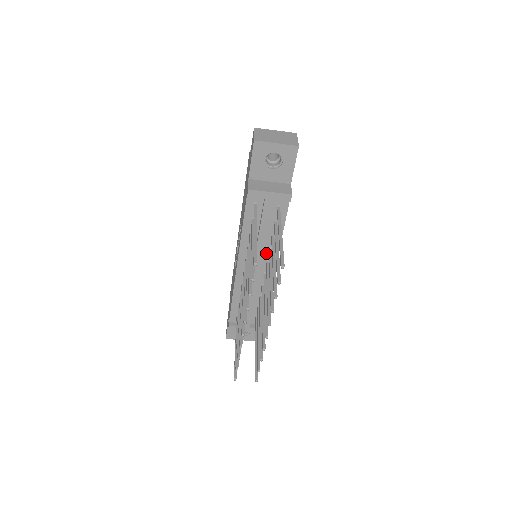
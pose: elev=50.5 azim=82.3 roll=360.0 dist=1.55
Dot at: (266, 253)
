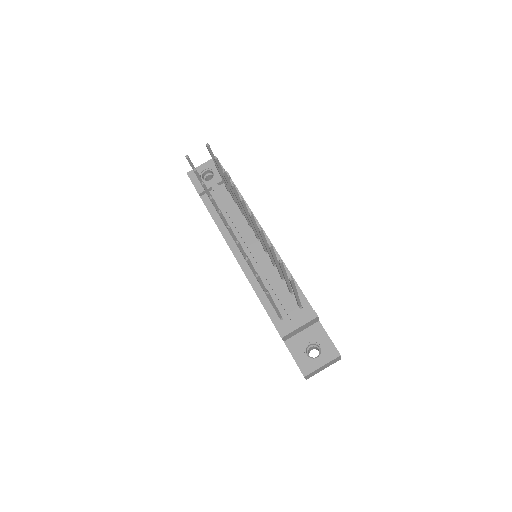
Dot at: (250, 231)
